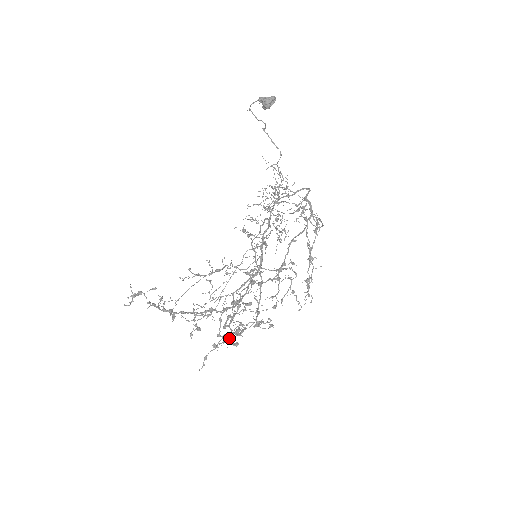
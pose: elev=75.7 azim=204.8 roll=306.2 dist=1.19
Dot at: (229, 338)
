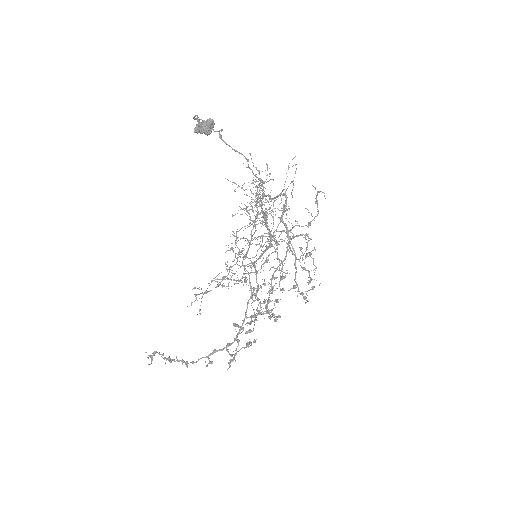
Dot at: (257, 311)
